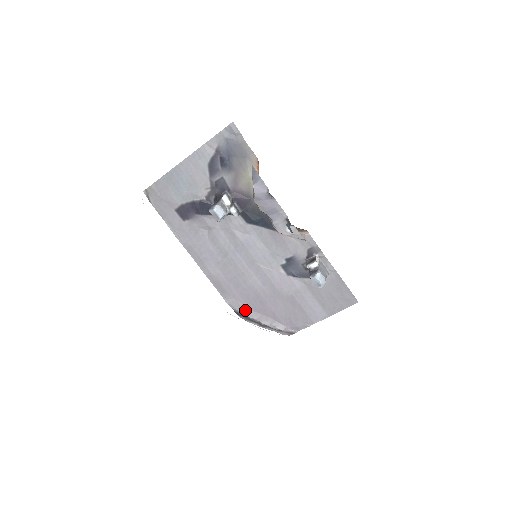
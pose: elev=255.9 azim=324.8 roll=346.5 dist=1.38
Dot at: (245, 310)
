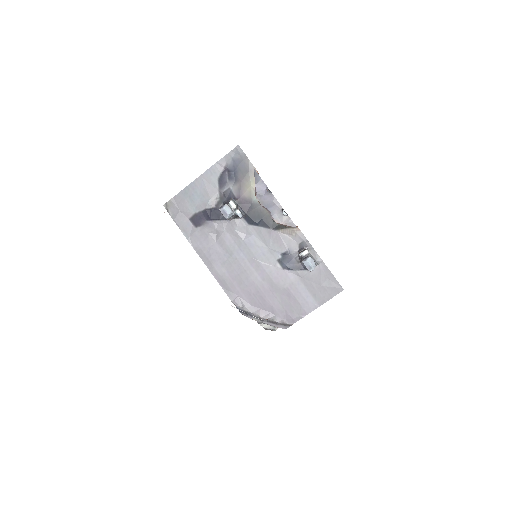
Dot at: (247, 306)
